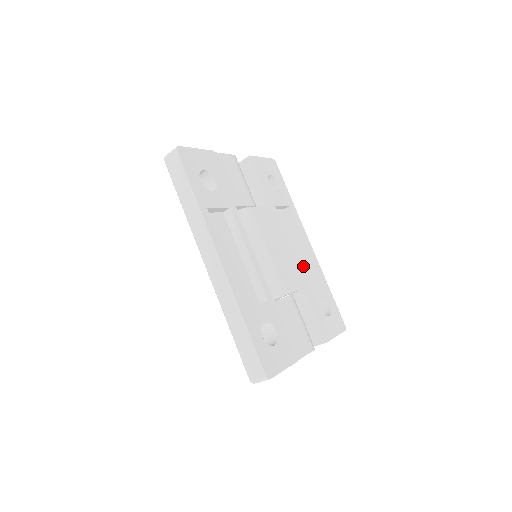
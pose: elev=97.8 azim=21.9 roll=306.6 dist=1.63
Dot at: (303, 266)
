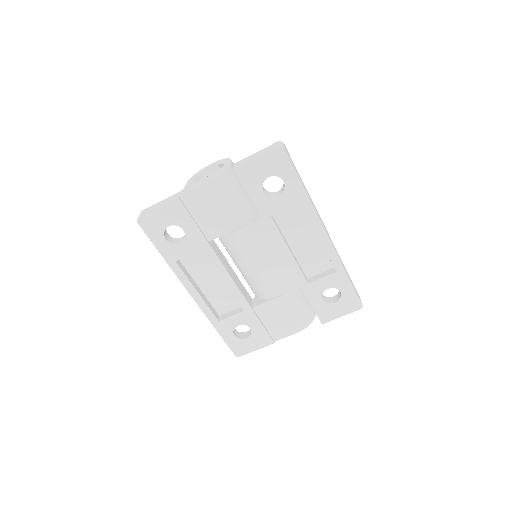
Dot at: (318, 255)
